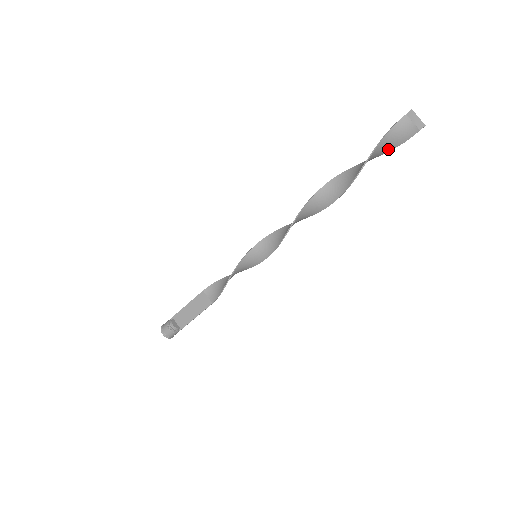
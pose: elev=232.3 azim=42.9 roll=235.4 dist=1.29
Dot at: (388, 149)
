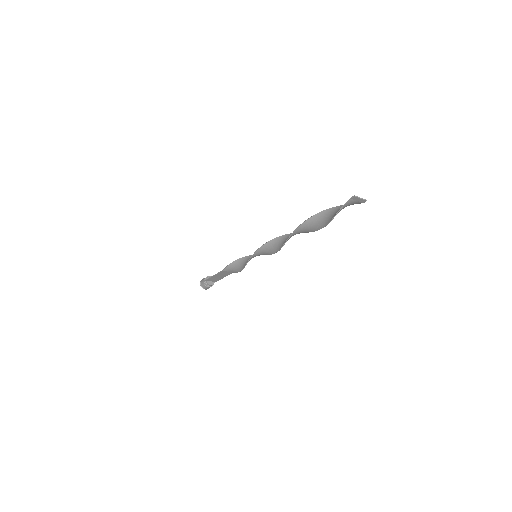
Dot at: occluded
